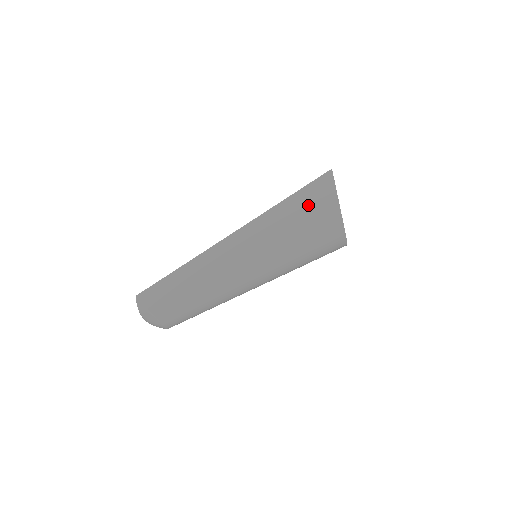
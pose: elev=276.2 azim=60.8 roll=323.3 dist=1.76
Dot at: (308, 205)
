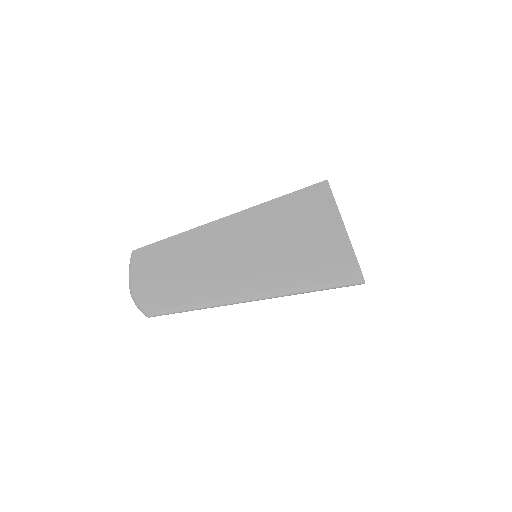
Dot at: (308, 210)
